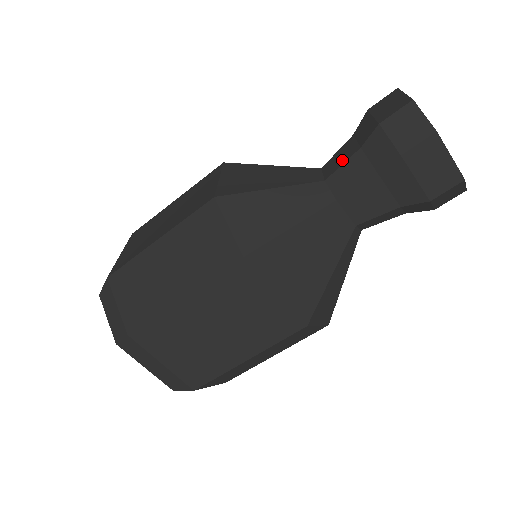
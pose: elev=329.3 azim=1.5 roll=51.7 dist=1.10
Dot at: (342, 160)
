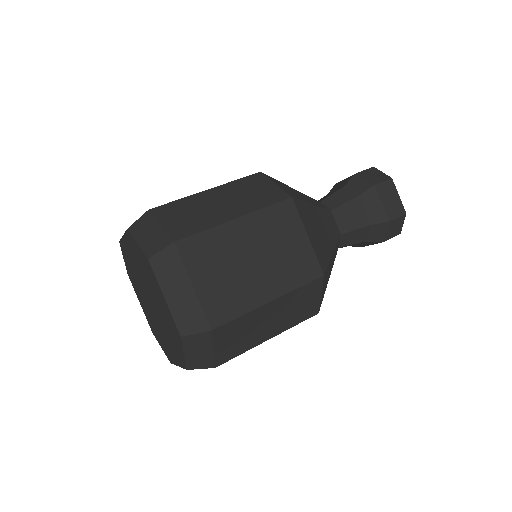
Dot at: occluded
